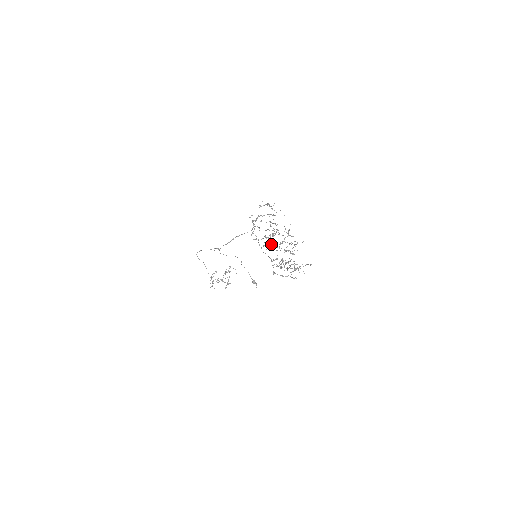
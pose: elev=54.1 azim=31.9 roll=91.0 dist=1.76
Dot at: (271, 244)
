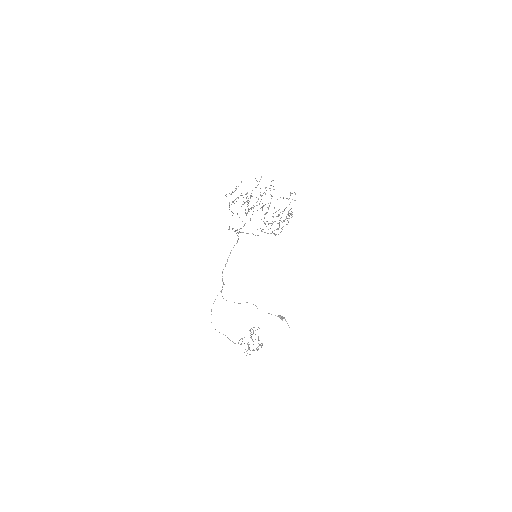
Dot at: (253, 207)
